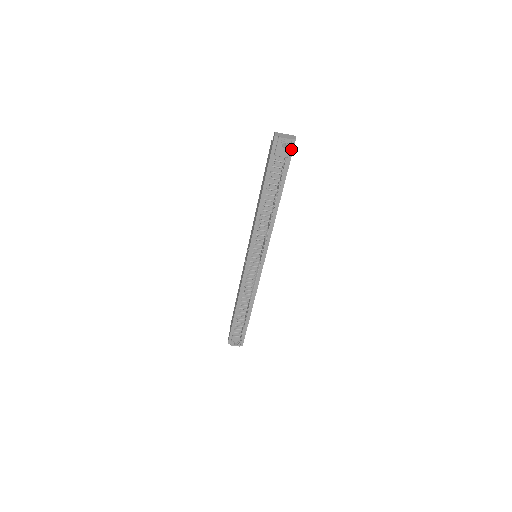
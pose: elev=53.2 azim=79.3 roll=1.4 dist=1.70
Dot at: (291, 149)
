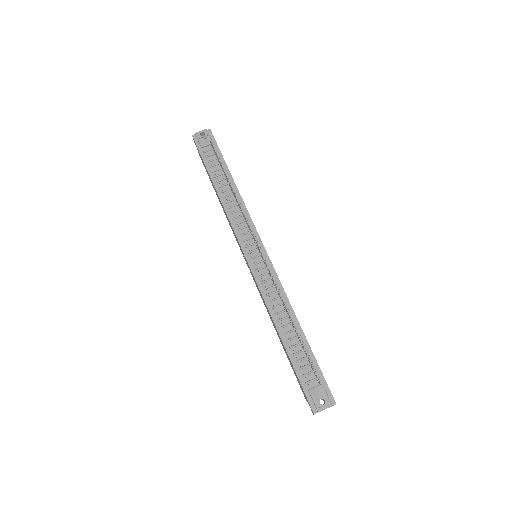
Dot at: (212, 137)
